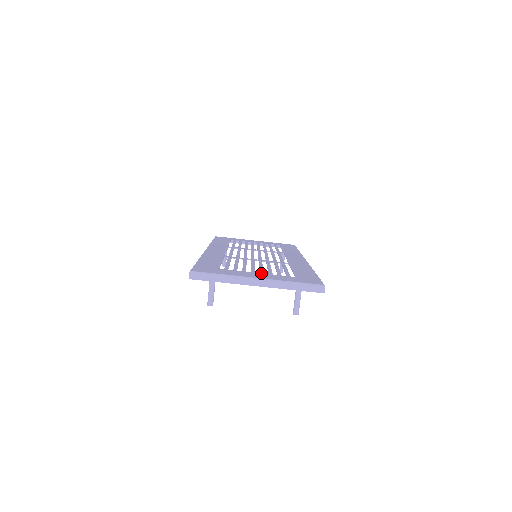
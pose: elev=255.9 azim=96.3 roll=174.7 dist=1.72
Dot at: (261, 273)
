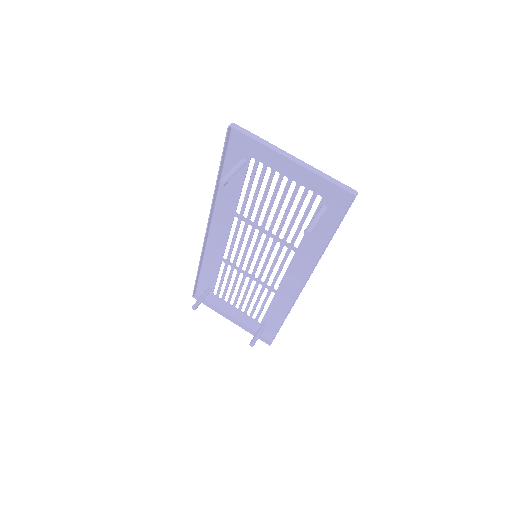
Dot at: (290, 178)
